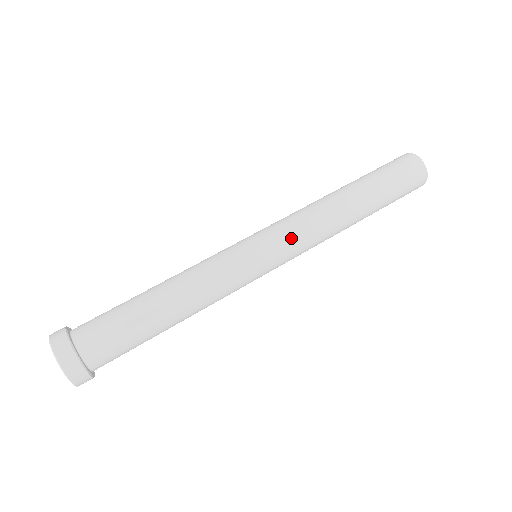
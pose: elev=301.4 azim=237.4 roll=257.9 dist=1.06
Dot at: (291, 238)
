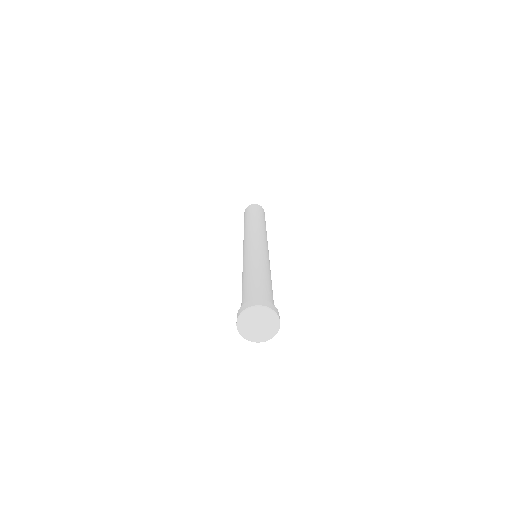
Dot at: (262, 238)
